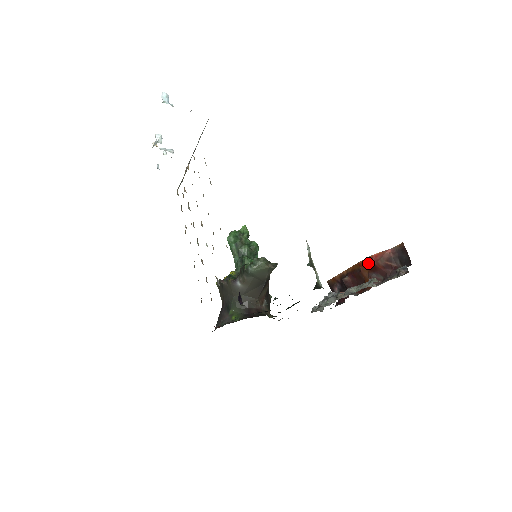
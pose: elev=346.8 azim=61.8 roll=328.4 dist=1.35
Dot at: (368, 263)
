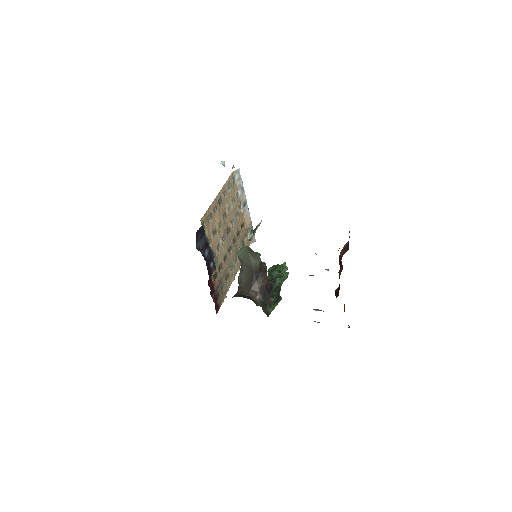
Dot at: (339, 262)
